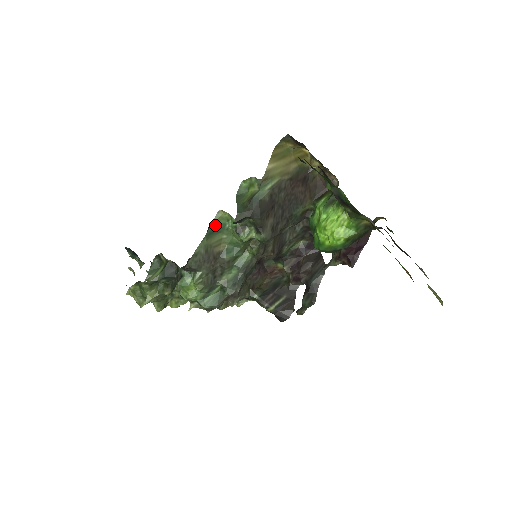
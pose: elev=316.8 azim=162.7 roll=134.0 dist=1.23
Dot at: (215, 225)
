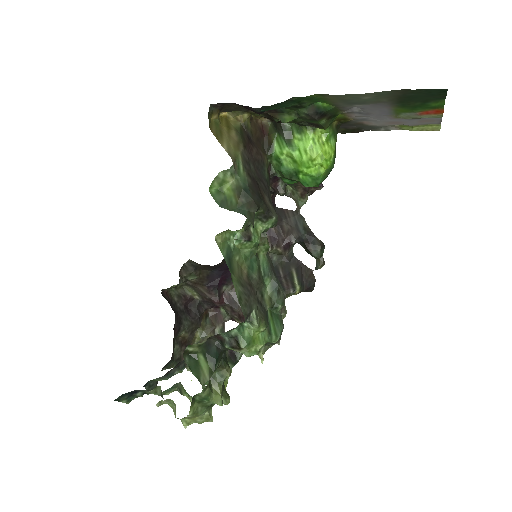
Dot at: (225, 255)
